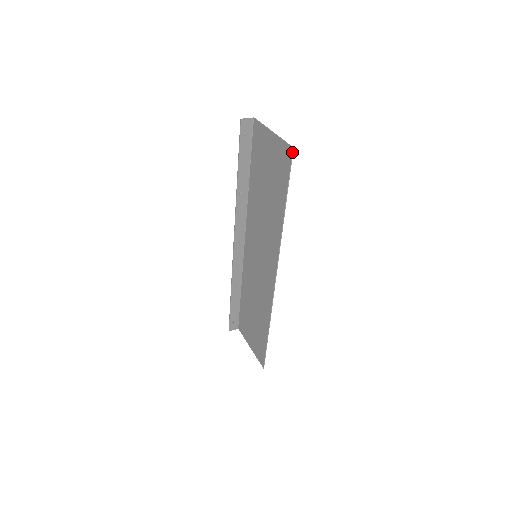
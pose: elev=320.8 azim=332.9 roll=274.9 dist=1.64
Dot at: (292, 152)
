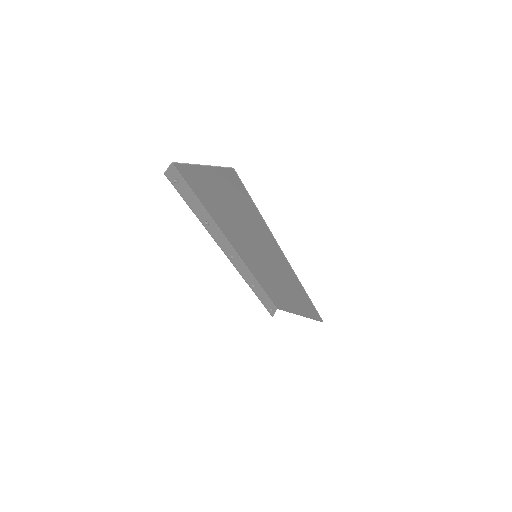
Dot at: (235, 172)
